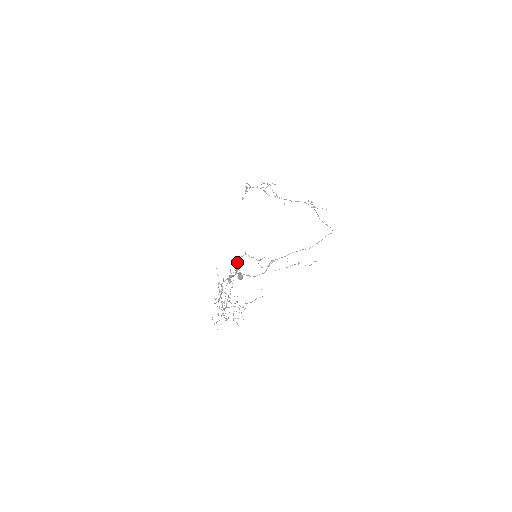
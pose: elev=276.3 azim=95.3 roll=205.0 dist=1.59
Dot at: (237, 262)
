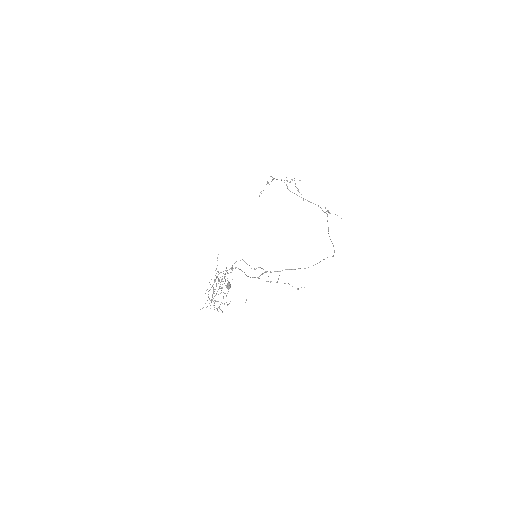
Dot at: occluded
